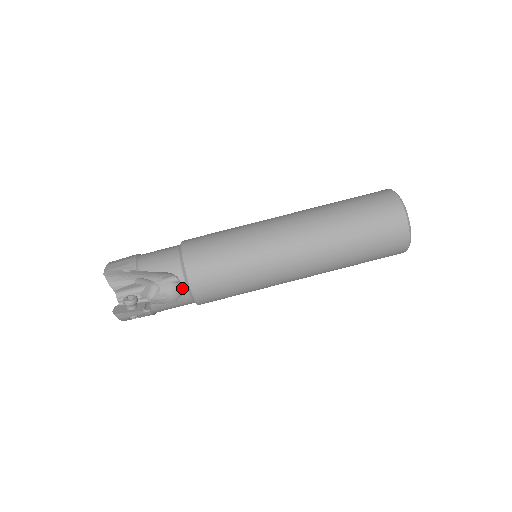
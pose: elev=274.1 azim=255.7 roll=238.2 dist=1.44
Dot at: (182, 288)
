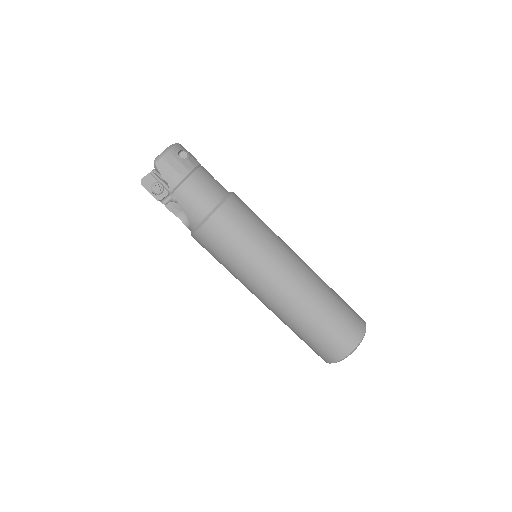
Dot at: occluded
